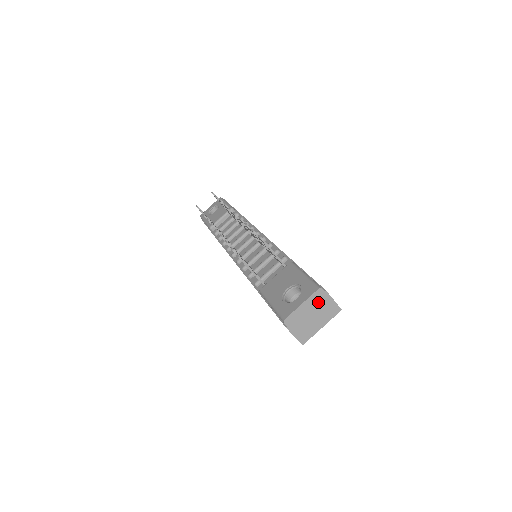
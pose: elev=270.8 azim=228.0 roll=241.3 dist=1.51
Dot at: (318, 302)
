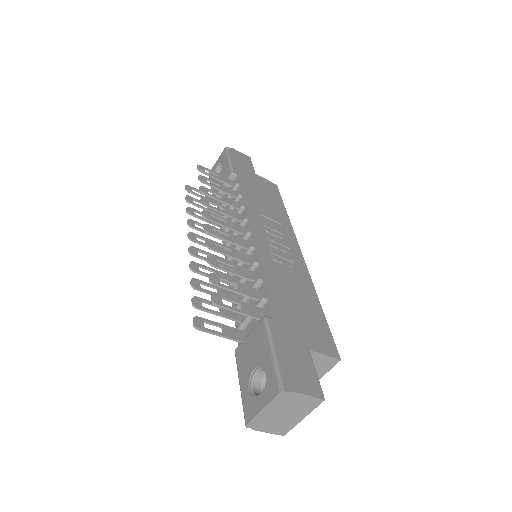
Dot at: (285, 402)
